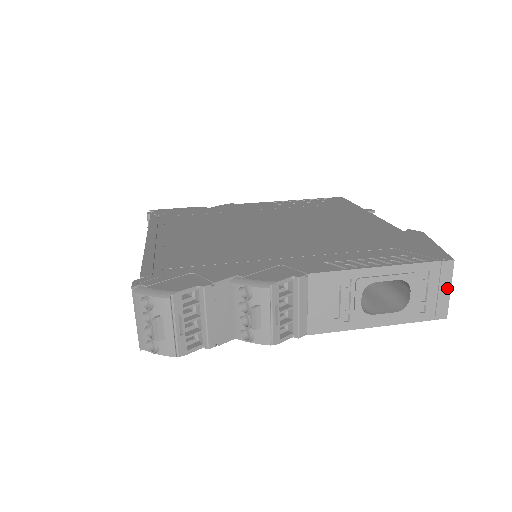
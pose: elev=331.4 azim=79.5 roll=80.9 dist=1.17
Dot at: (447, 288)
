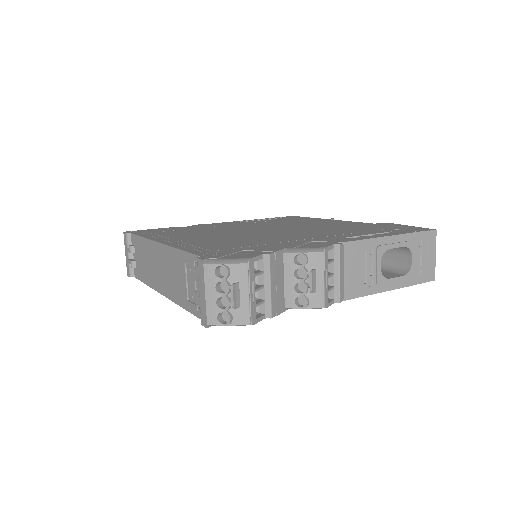
Dot at: (433, 254)
